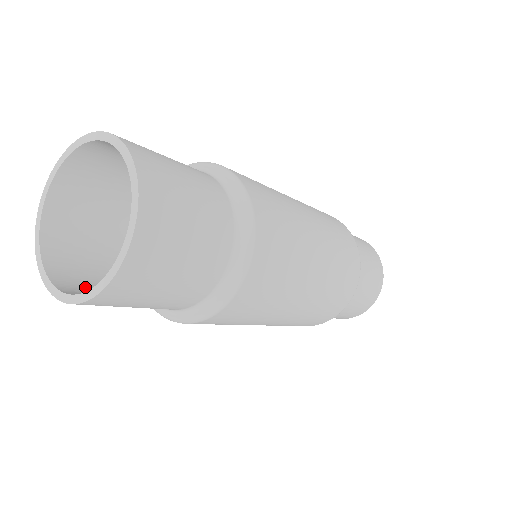
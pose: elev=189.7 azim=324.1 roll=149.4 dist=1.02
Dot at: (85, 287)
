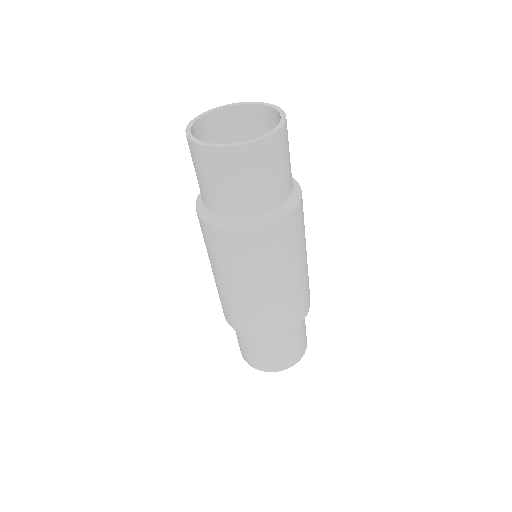
Dot at: (235, 164)
